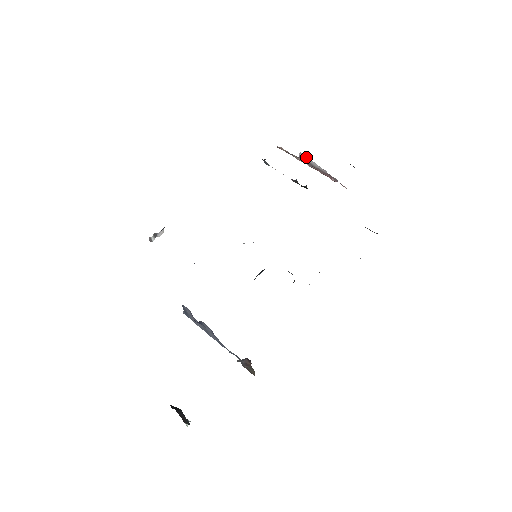
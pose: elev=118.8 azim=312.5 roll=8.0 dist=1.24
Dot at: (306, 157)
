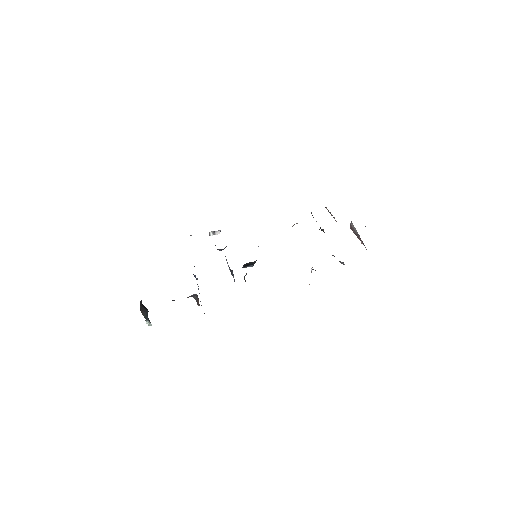
Dot at: (353, 225)
